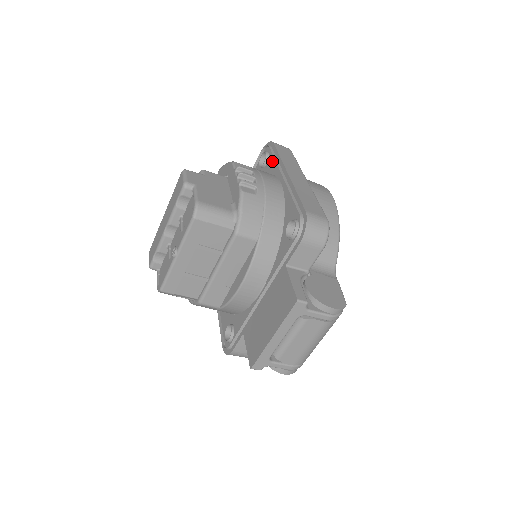
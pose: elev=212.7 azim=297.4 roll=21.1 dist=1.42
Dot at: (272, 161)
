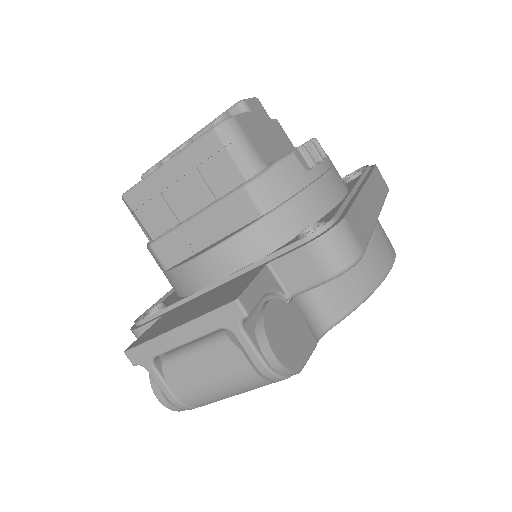
Dot at: occluded
